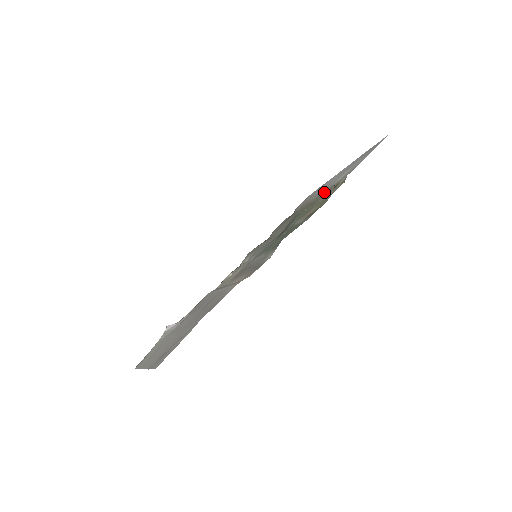
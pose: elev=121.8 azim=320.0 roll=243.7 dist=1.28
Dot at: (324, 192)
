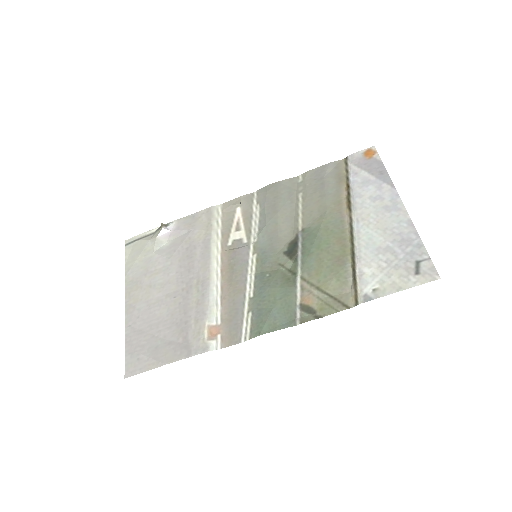
Dot at: (353, 248)
